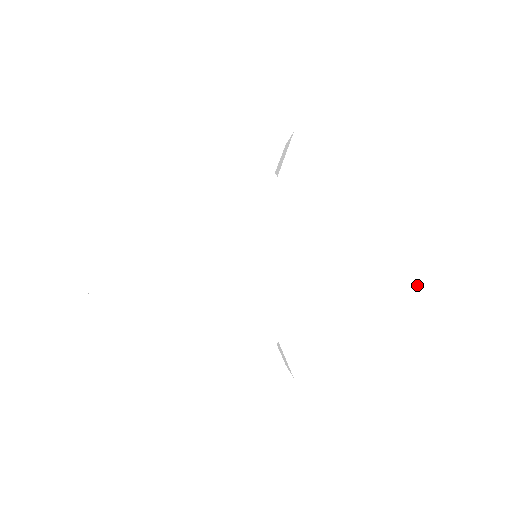
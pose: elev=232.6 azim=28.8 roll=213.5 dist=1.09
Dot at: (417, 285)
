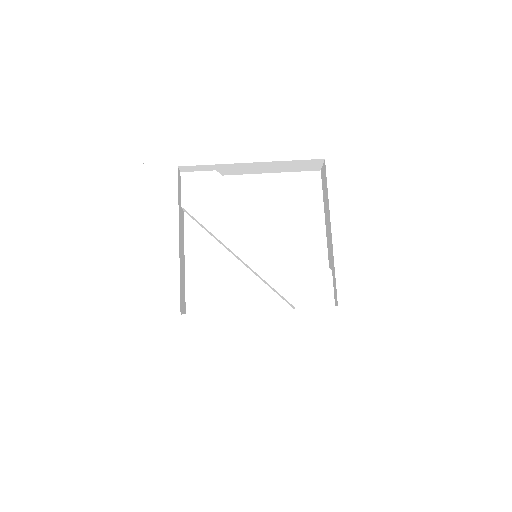
Dot at: occluded
